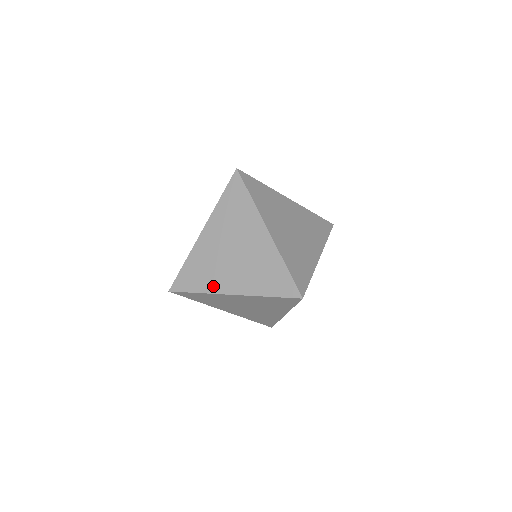
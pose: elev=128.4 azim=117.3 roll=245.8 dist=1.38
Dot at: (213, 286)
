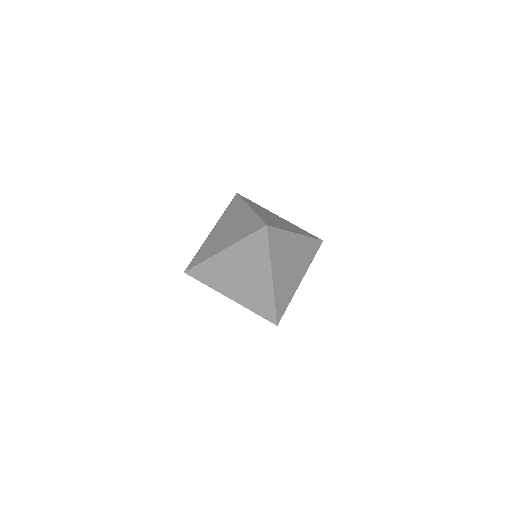
Dot at: (219, 287)
